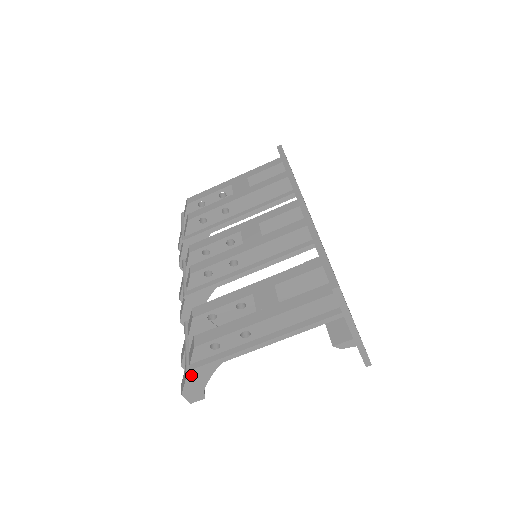
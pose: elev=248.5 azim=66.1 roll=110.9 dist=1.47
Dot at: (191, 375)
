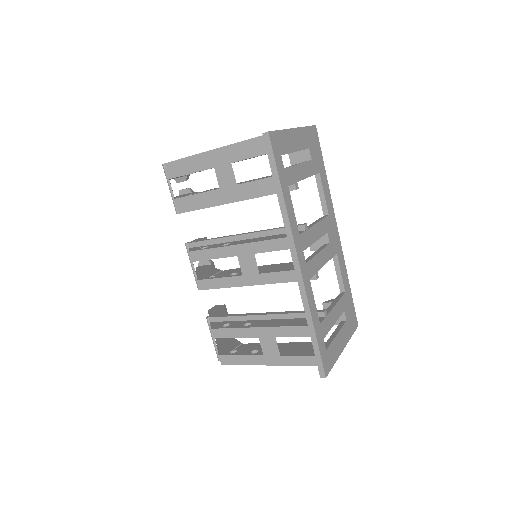
Dot at: occluded
